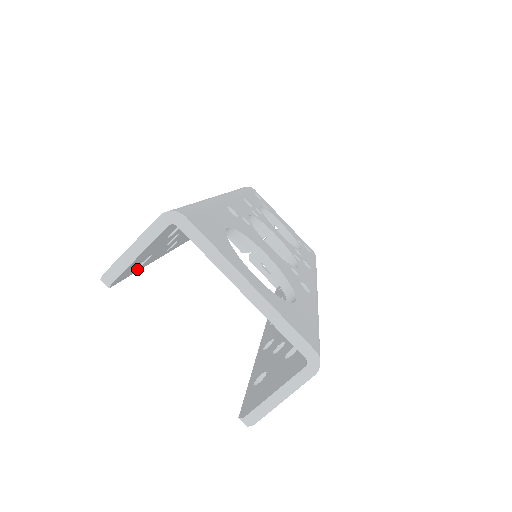
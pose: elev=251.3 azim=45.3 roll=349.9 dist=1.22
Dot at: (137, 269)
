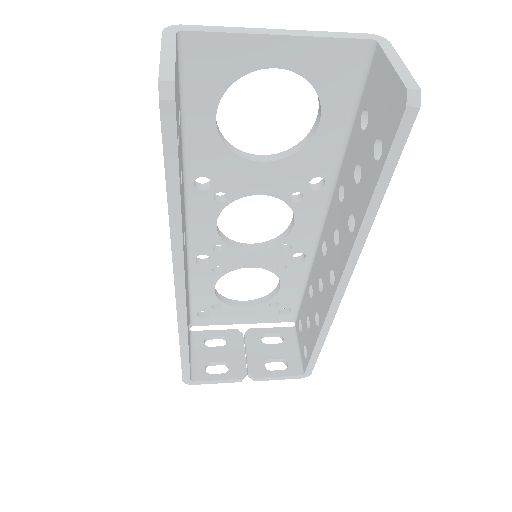
Dot at: (178, 160)
